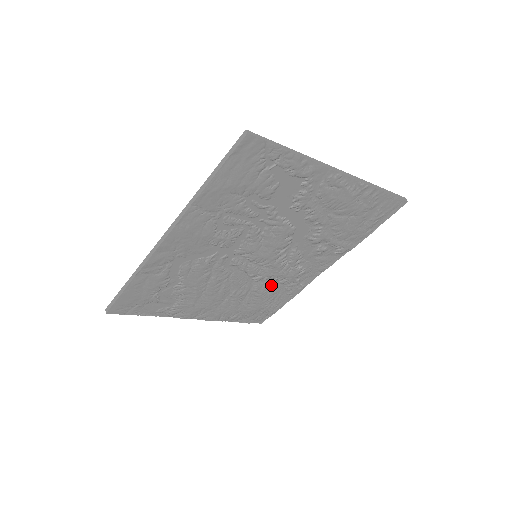
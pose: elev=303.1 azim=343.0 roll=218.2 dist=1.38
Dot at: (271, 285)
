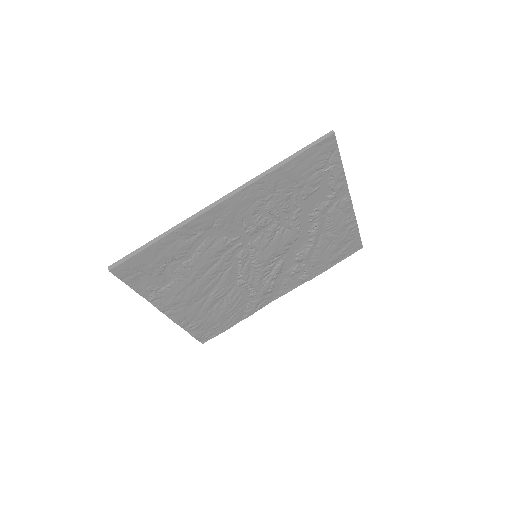
Dot at: (242, 296)
